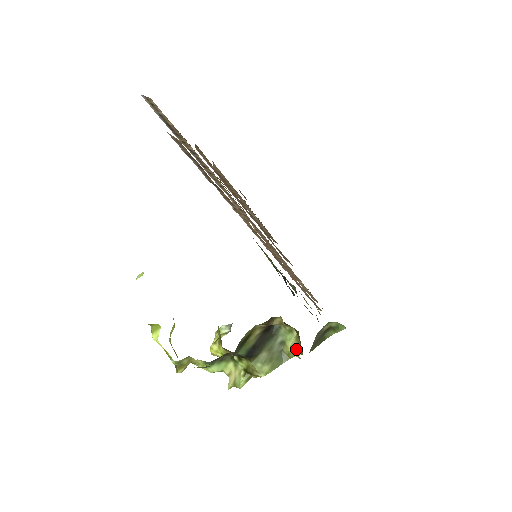
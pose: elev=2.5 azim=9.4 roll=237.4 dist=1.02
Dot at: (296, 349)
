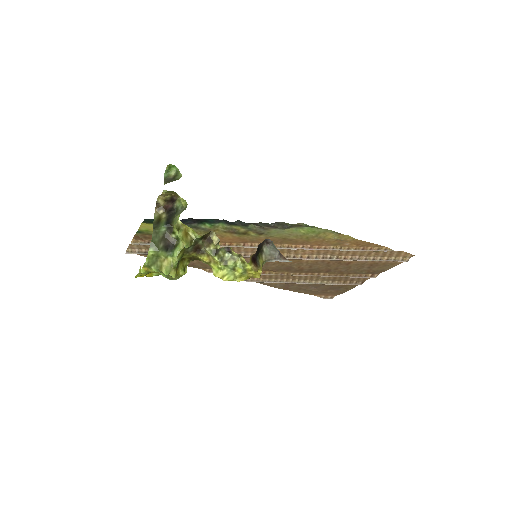
Dot at: (179, 197)
